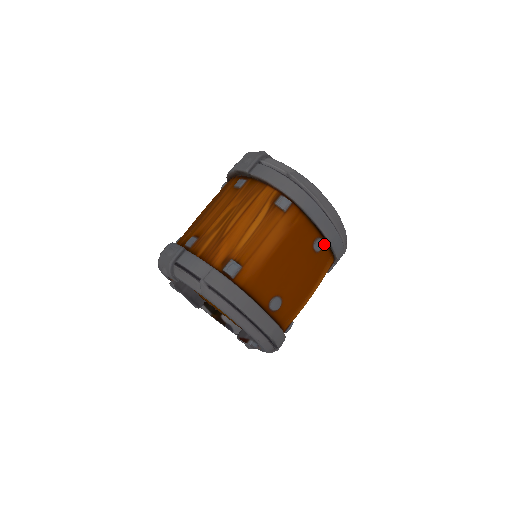
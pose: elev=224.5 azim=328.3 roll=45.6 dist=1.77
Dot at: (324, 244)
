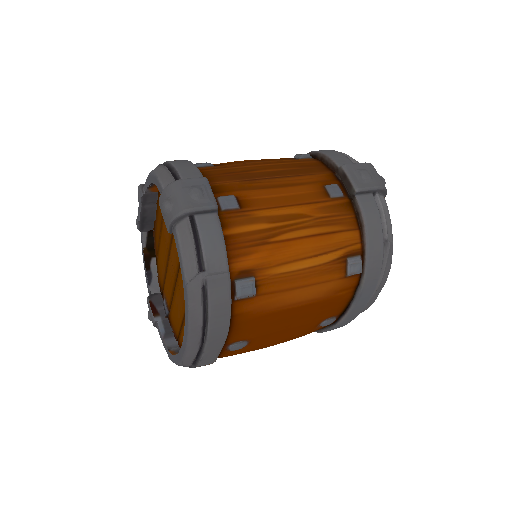
Dot at: occluded
